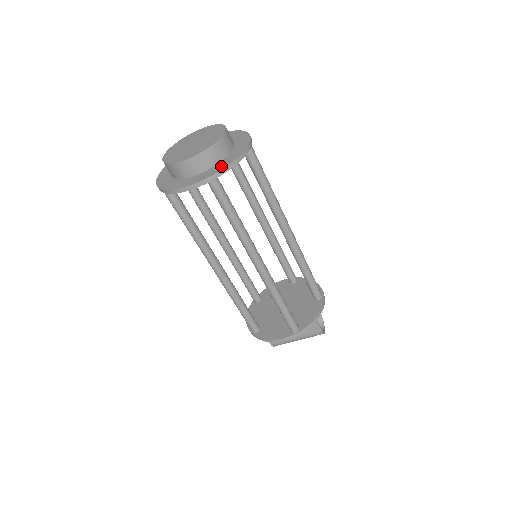
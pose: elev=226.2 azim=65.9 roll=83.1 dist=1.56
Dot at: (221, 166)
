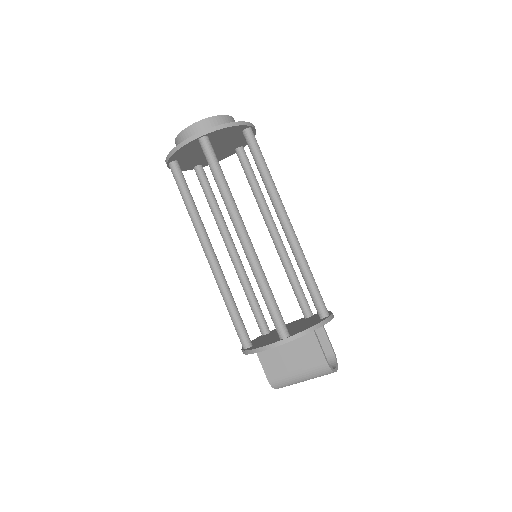
Dot at: occluded
